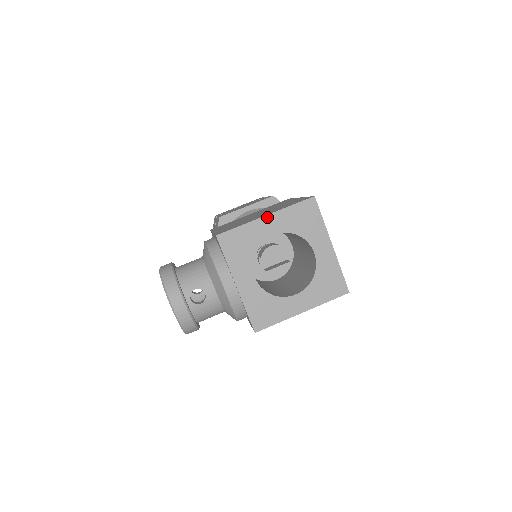
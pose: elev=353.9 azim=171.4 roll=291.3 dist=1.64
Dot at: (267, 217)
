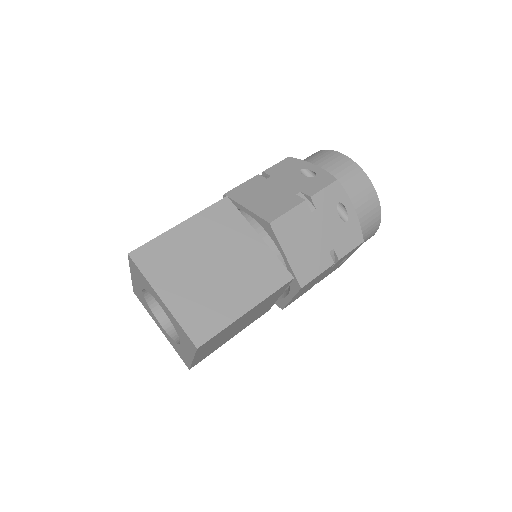
Dot at: (132, 276)
